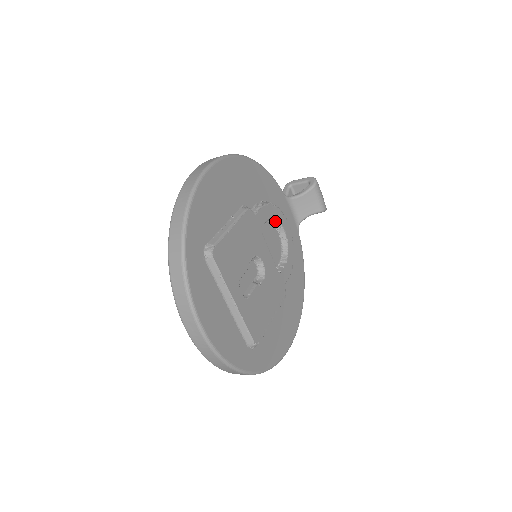
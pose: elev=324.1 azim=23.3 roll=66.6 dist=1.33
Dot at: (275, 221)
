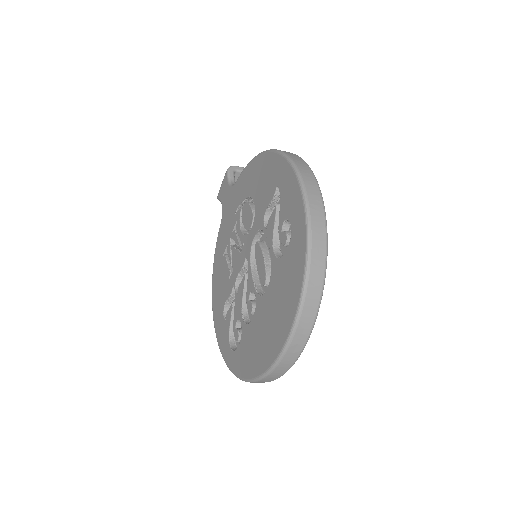
Dot at: occluded
